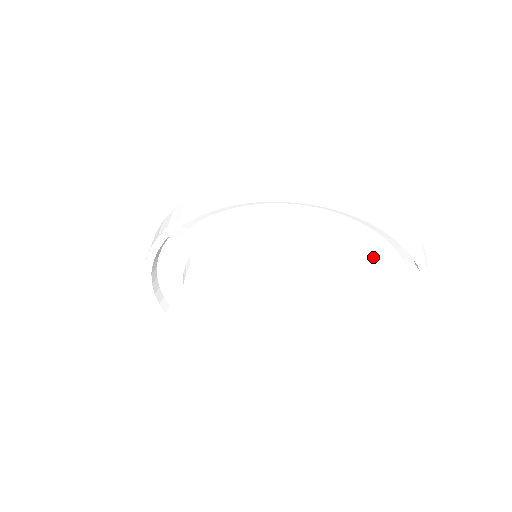
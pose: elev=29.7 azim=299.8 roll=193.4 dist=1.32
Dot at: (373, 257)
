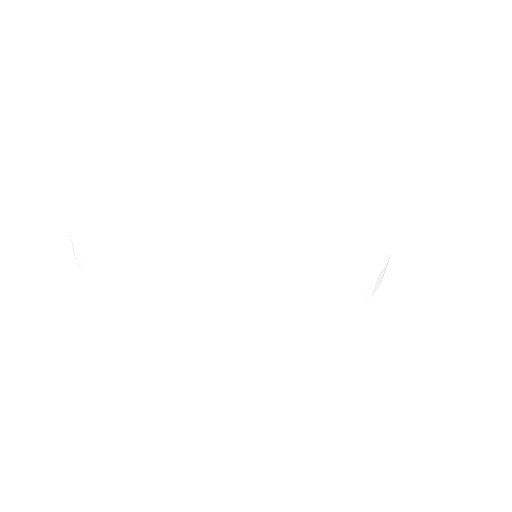
Dot at: occluded
